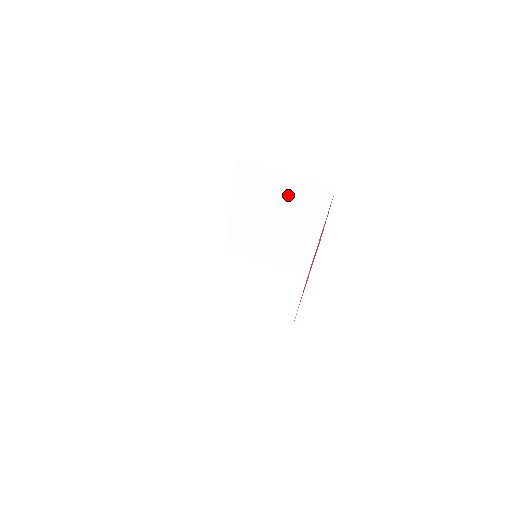
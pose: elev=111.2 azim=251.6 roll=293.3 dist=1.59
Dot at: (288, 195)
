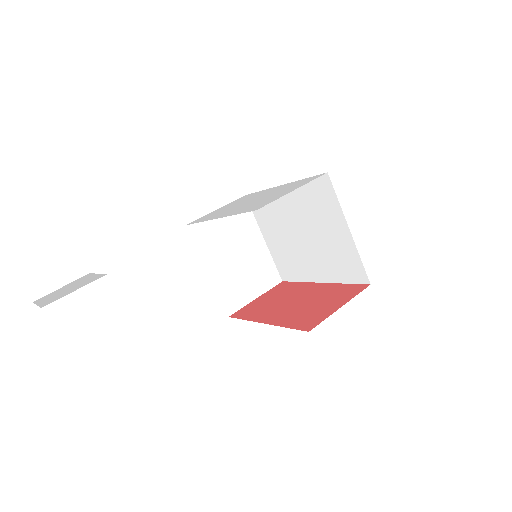
Dot at: (333, 240)
